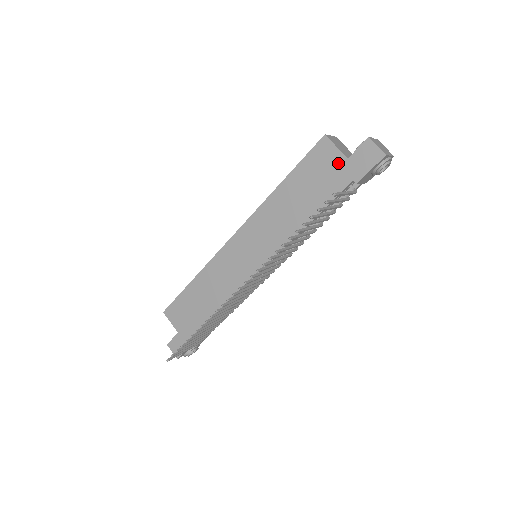
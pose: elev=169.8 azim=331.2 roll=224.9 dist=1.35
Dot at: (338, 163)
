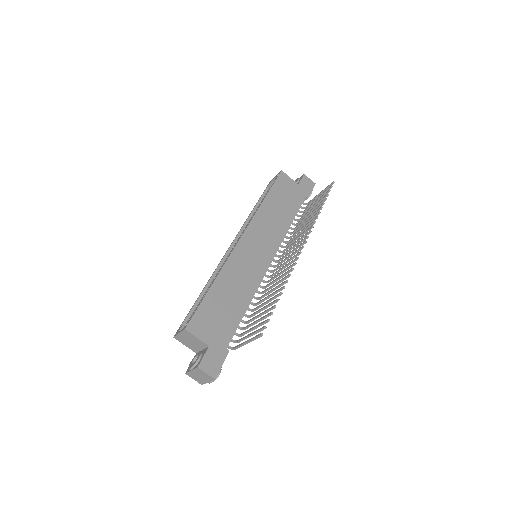
Dot at: (294, 186)
